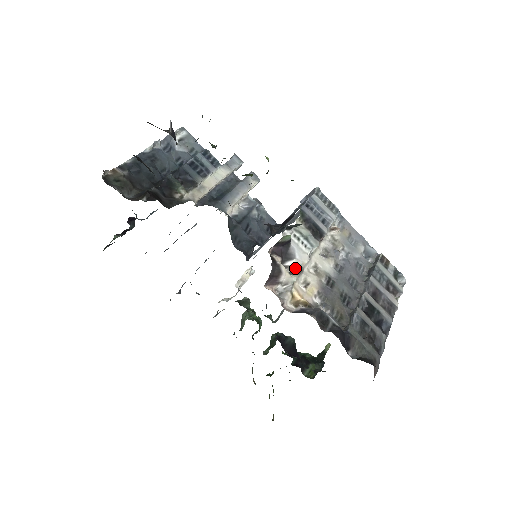
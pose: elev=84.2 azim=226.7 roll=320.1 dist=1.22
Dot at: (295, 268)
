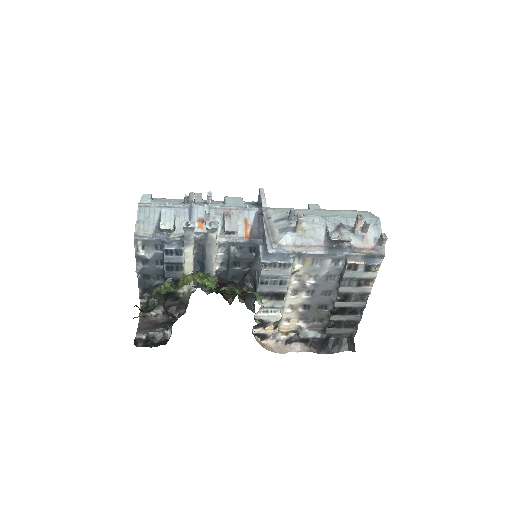
Dot at: (275, 321)
